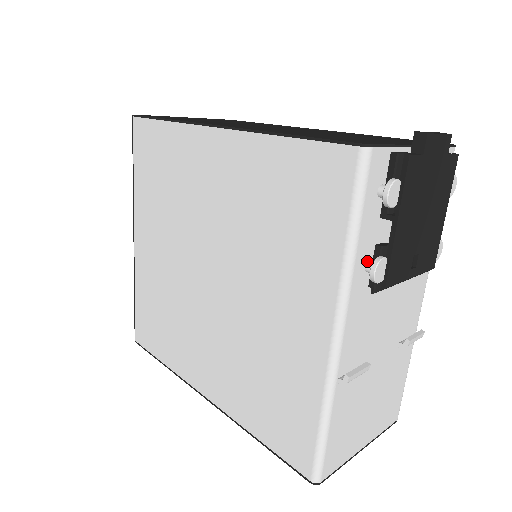
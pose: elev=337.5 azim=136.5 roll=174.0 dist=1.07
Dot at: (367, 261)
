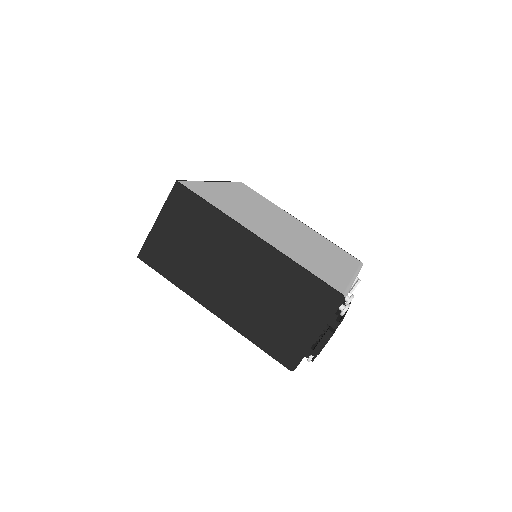
Dot at: occluded
